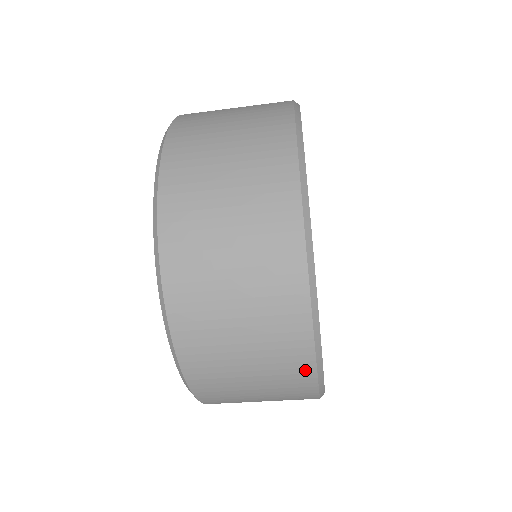
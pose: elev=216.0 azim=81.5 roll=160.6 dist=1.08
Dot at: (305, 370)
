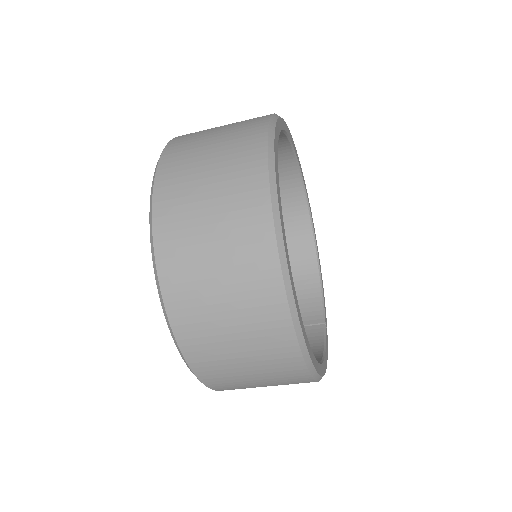
Dot at: (293, 359)
